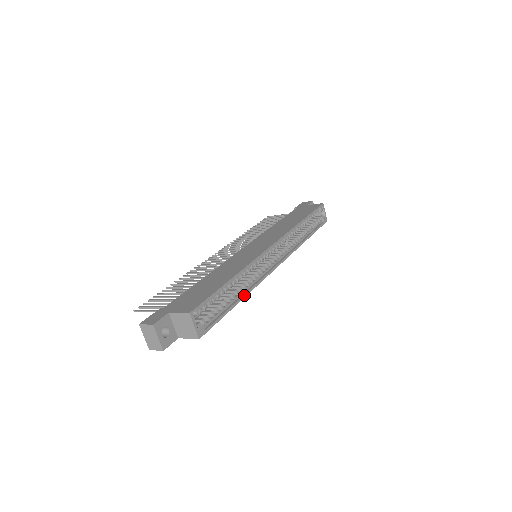
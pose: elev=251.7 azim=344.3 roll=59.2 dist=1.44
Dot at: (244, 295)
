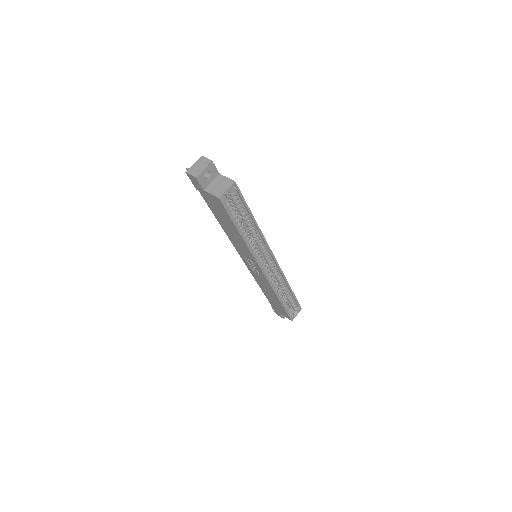
Dot at: (245, 239)
